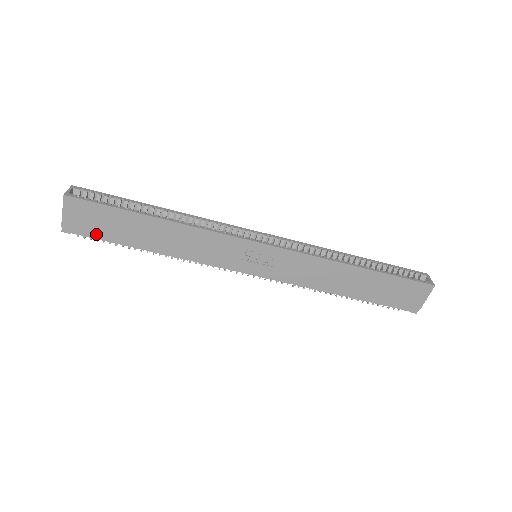
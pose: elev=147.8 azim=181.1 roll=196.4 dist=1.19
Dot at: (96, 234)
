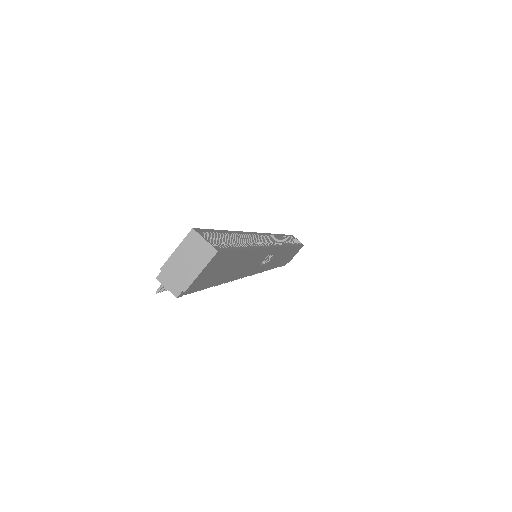
Dot at: (204, 286)
